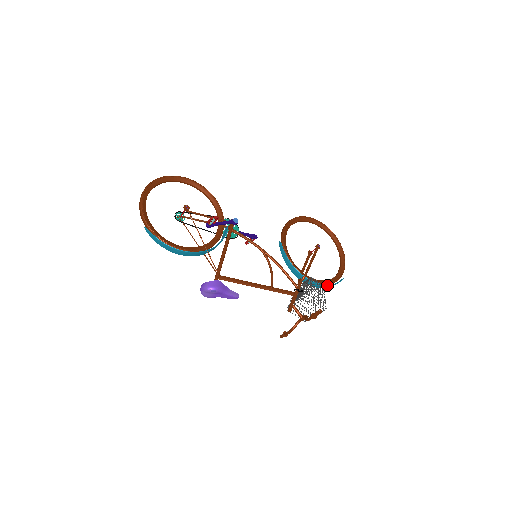
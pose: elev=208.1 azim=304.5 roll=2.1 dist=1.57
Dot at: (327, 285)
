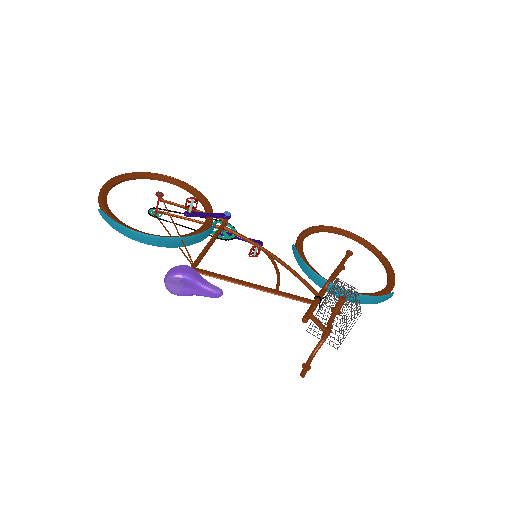
Dot at: (366, 296)
